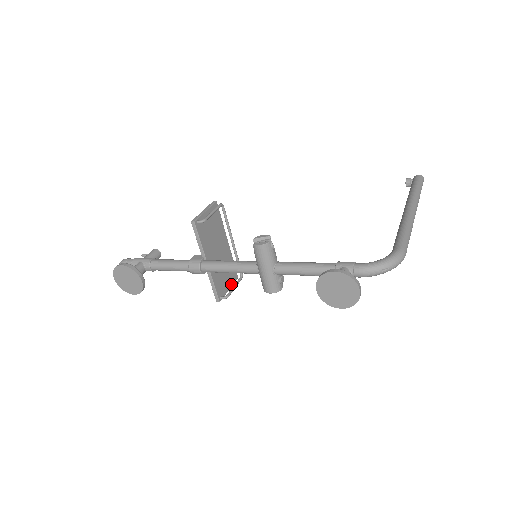
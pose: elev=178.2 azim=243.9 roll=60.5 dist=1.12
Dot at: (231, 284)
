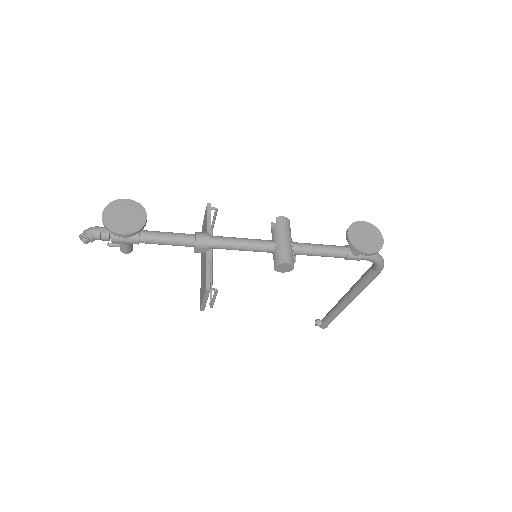
Dot at: (206, 301)
